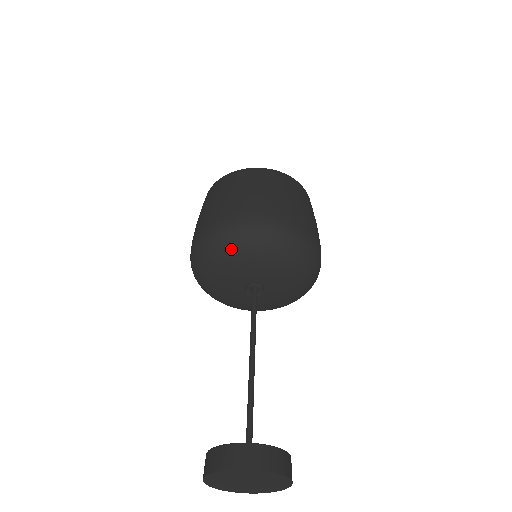
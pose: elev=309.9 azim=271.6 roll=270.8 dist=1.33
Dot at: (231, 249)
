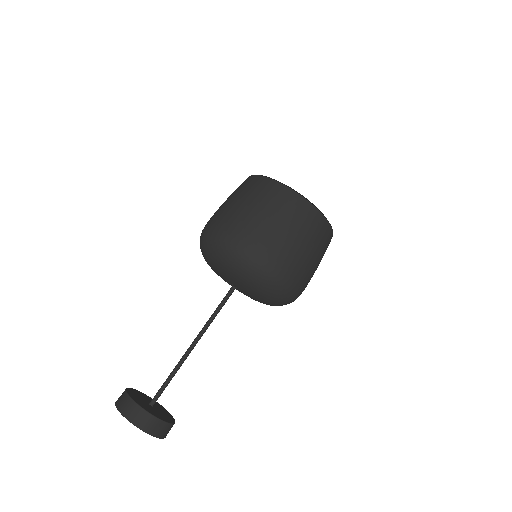
Dot at: (219, 259)
